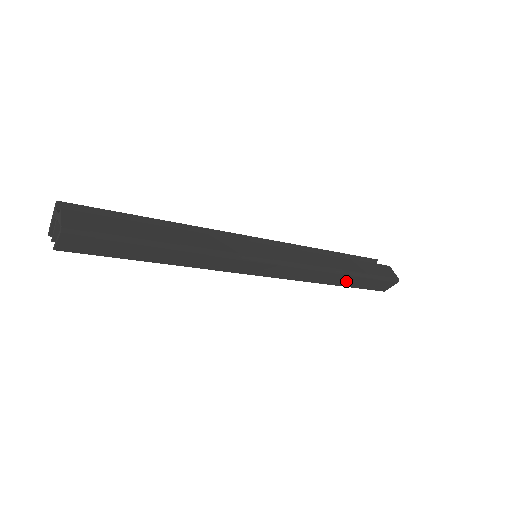
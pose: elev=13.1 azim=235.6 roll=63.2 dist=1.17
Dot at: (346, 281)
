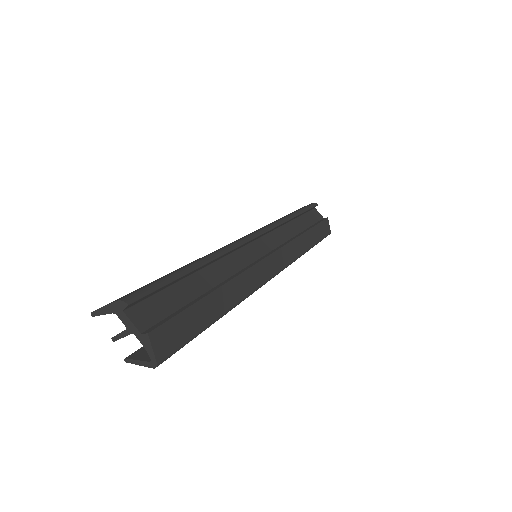
Dot at: occluded
